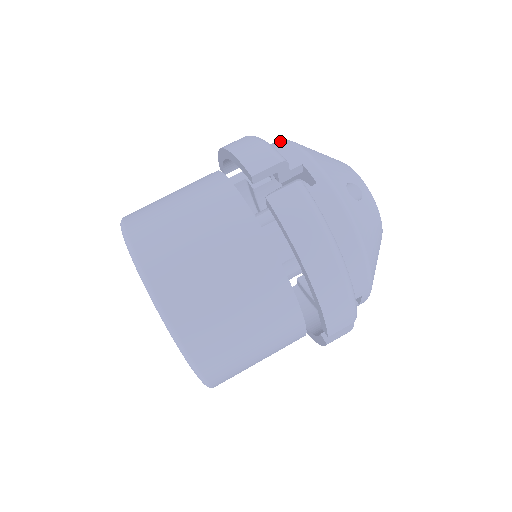
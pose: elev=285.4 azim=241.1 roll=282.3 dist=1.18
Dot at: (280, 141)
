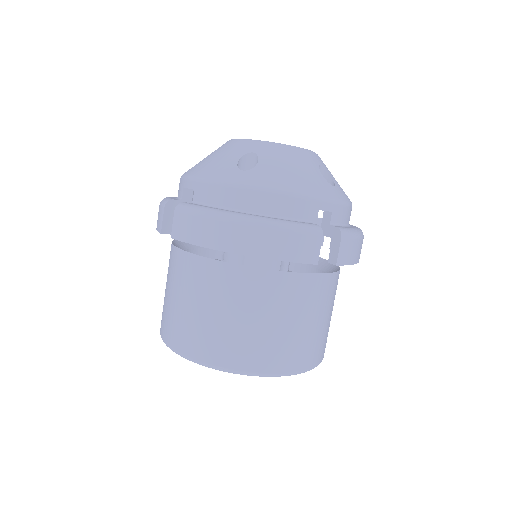
Dot at: (257, 195)
